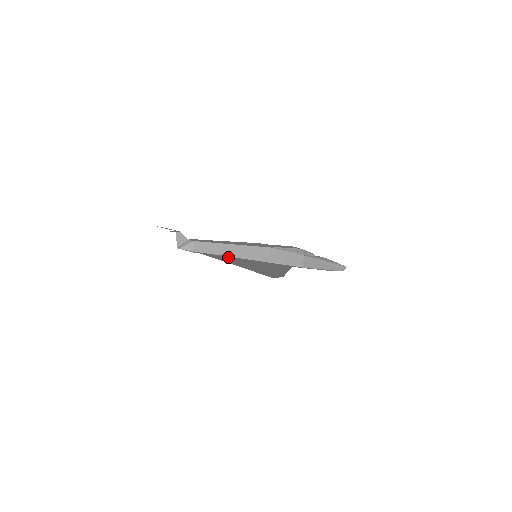
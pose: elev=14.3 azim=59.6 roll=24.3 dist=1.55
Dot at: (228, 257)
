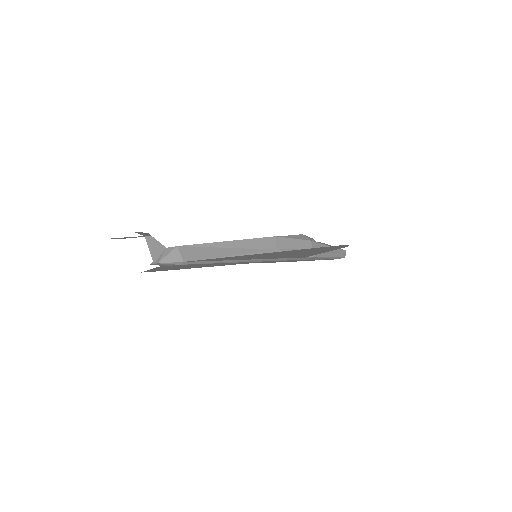
Dot at: (232, 259)
